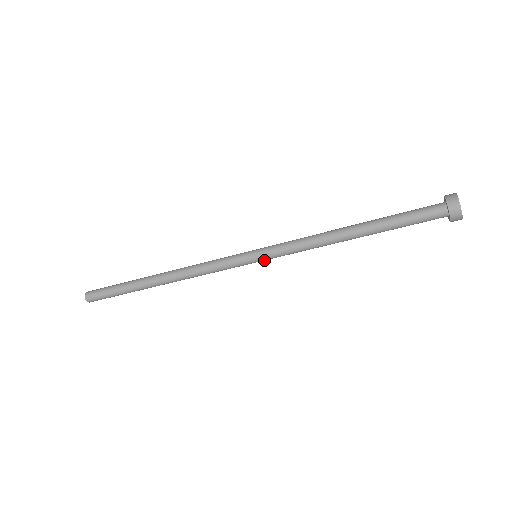
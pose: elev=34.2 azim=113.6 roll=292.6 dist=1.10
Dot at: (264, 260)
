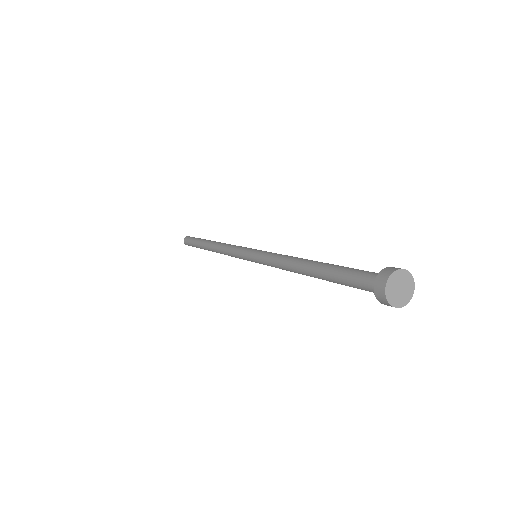
Dot at: (259, 263)
